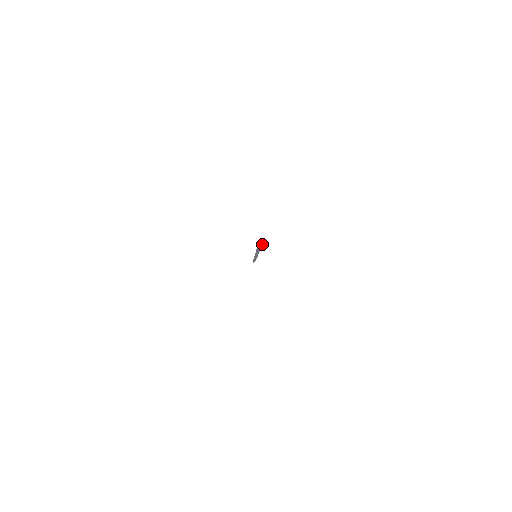
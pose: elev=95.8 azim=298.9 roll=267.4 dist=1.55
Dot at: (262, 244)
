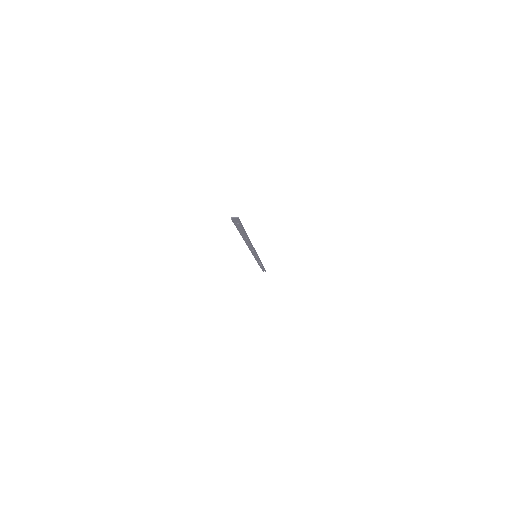
Dot at: (240, 224)
